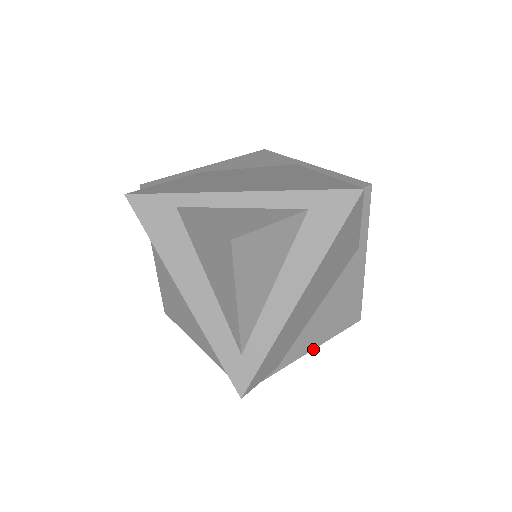
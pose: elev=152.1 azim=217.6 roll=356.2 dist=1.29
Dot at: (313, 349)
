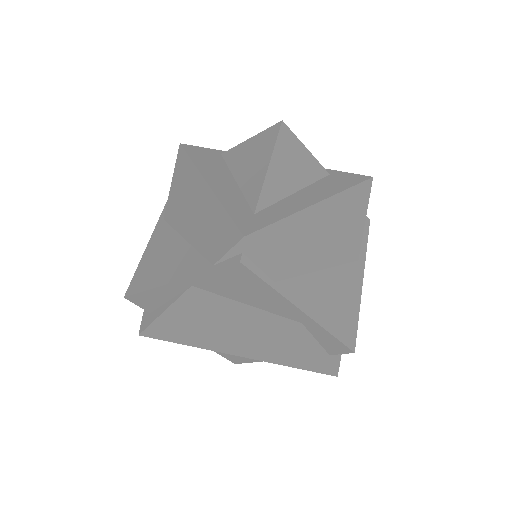
Dot at: (309, 316)
